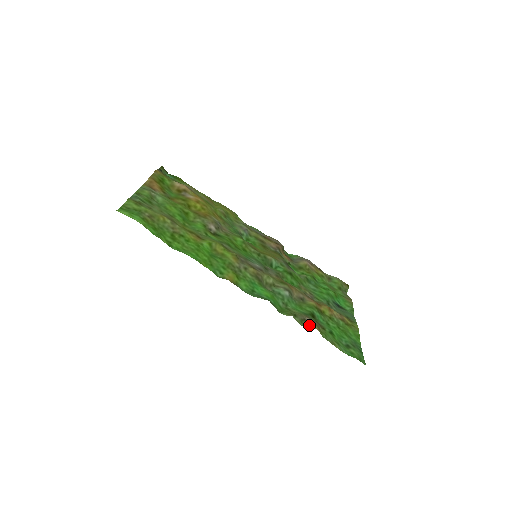
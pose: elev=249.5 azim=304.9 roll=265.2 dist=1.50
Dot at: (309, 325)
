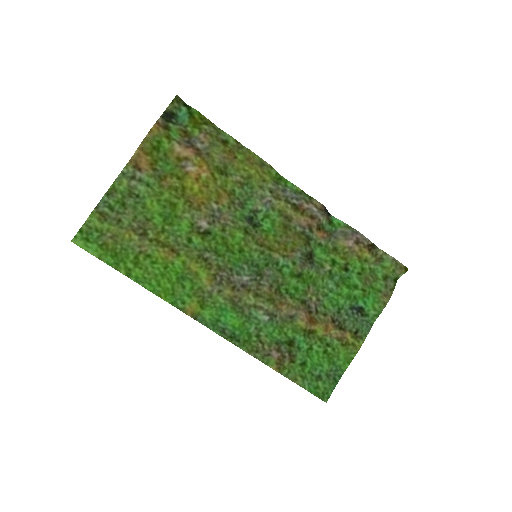
Dot at: (270, 362)
